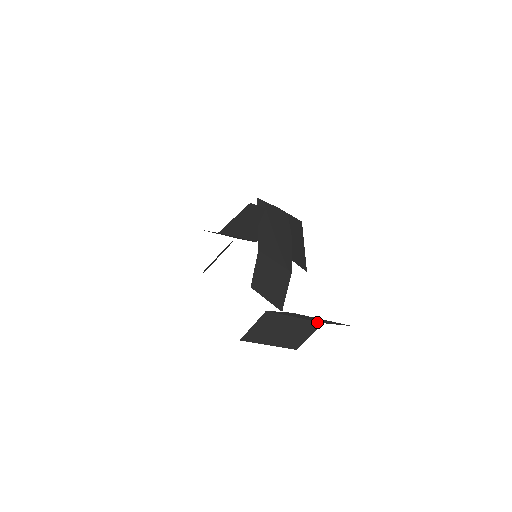
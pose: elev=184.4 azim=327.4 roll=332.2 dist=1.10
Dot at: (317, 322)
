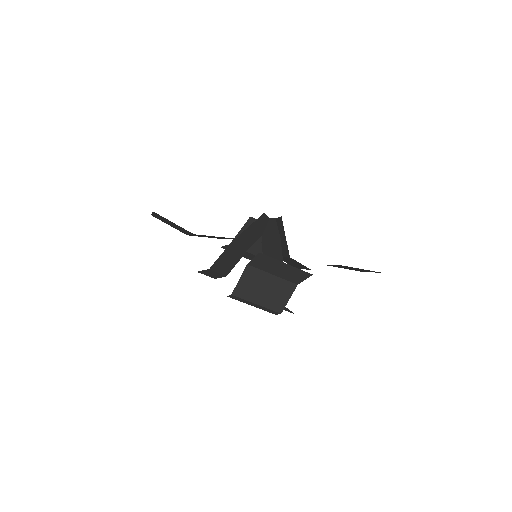
Dot at: (292, 283)
